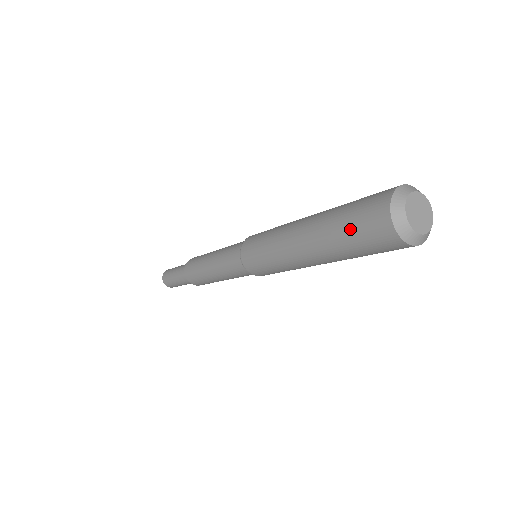
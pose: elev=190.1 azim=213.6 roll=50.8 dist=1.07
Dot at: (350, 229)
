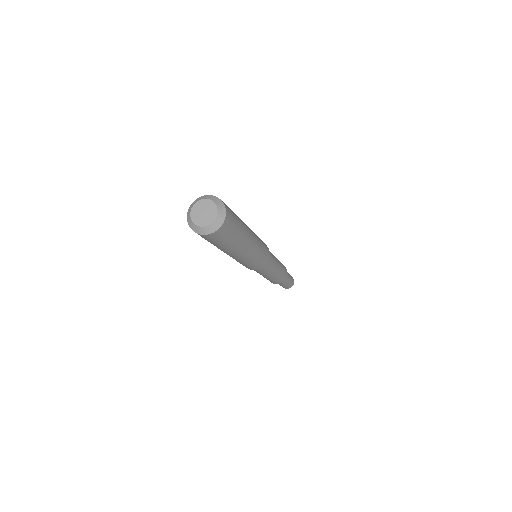
Dot at: occluded
